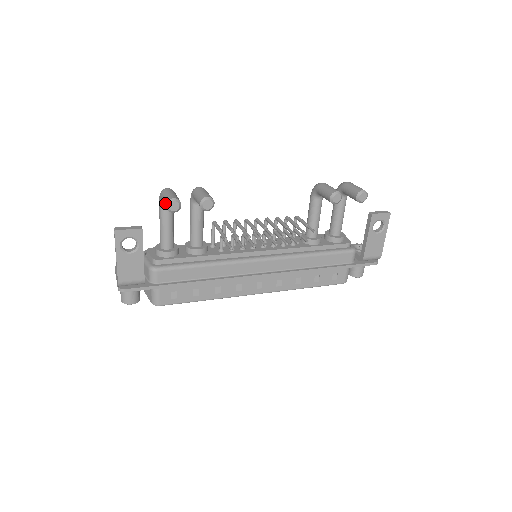
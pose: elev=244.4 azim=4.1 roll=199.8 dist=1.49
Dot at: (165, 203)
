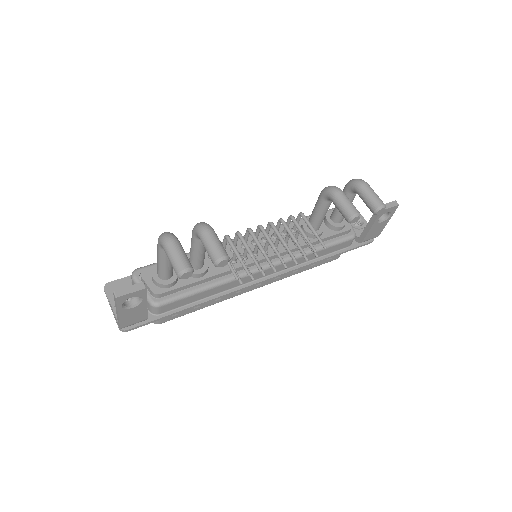
Dot at: (175, 272)
